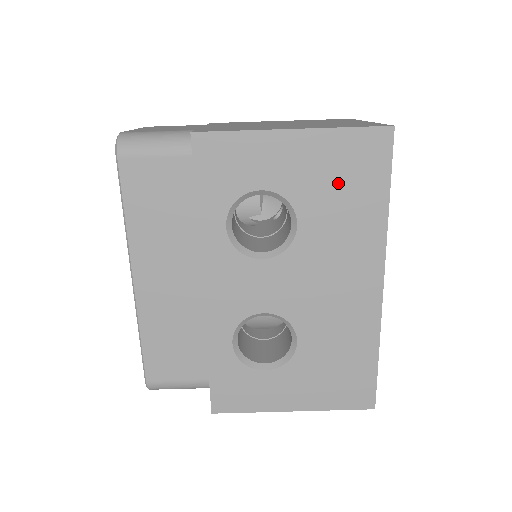
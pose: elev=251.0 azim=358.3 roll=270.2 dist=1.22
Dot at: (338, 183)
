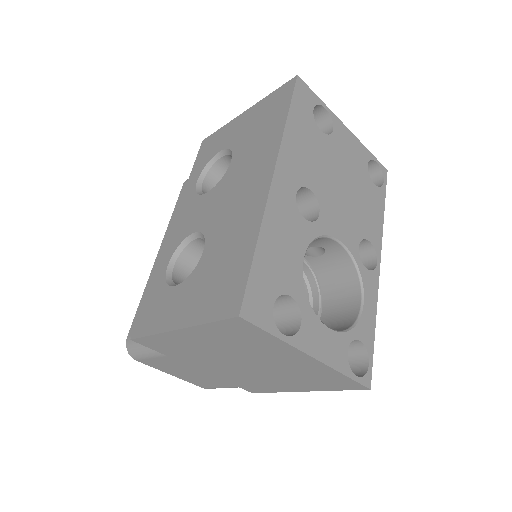
Dot at: (260, 124)
